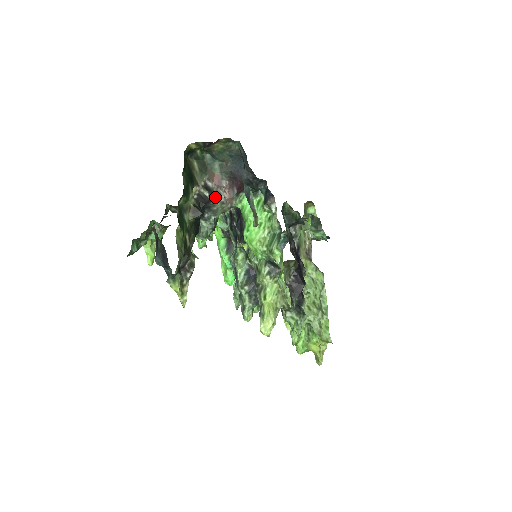
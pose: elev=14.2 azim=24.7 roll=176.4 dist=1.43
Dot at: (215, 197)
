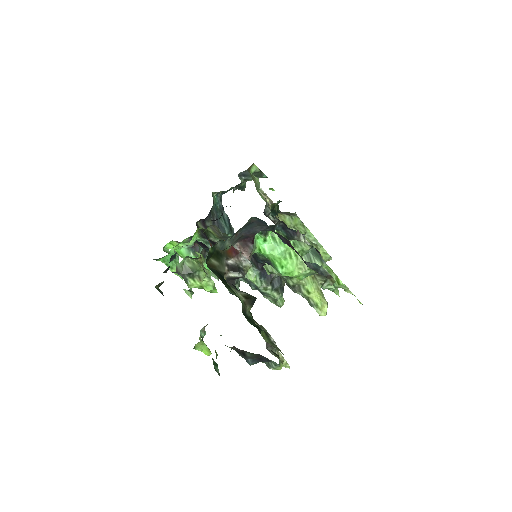
Dot at: (246, 270)
